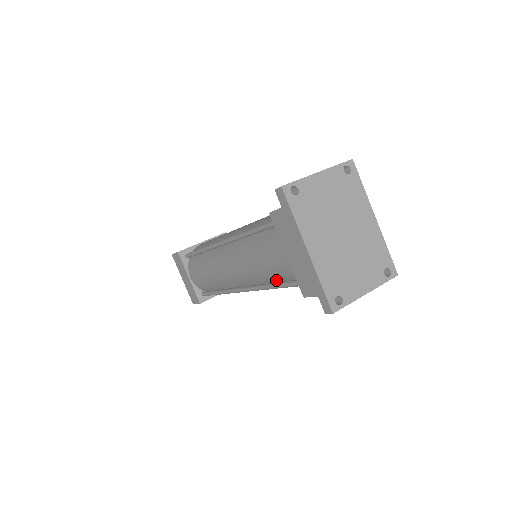
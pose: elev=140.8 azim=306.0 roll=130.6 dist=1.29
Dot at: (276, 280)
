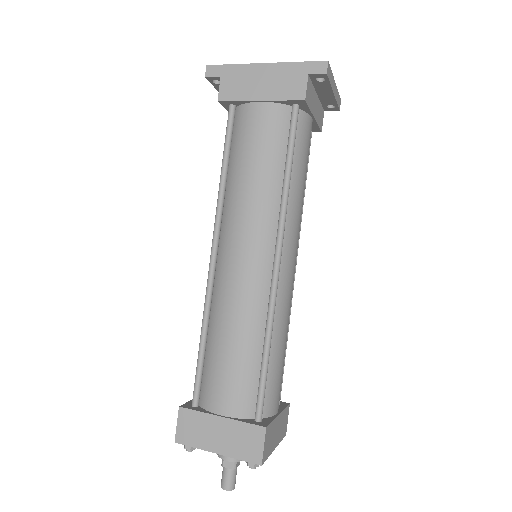
Dot at: (282, 168)
